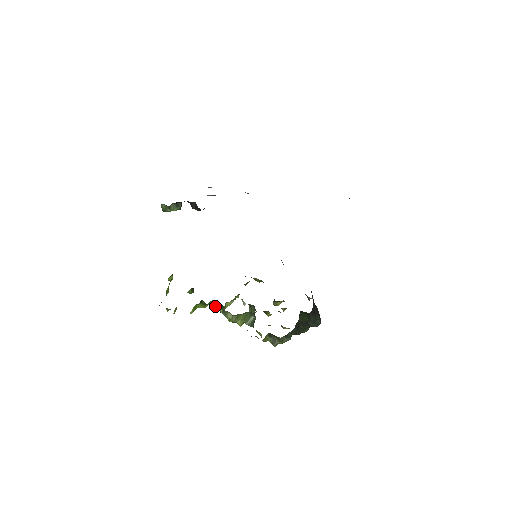
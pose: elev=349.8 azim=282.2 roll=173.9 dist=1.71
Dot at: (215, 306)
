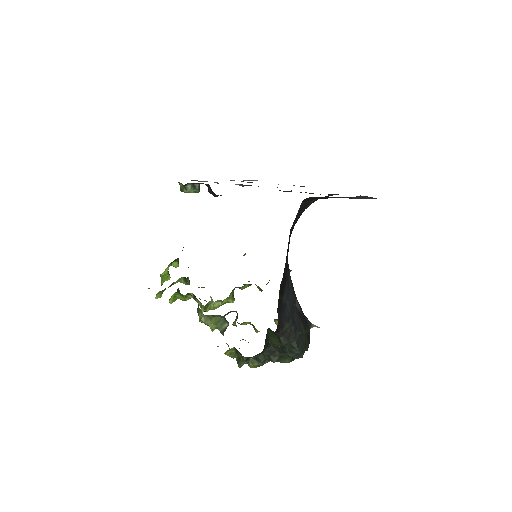
Dot at: (197, 302)
